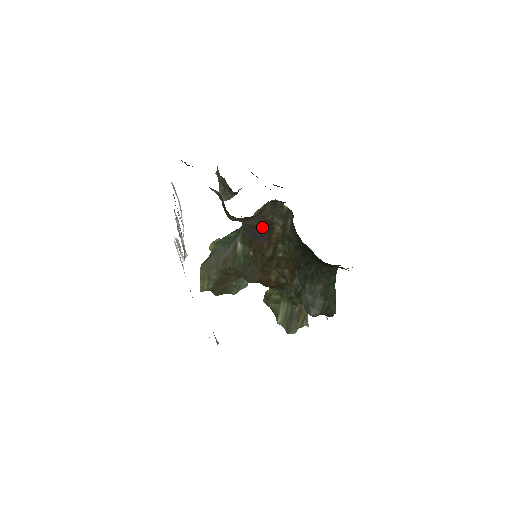
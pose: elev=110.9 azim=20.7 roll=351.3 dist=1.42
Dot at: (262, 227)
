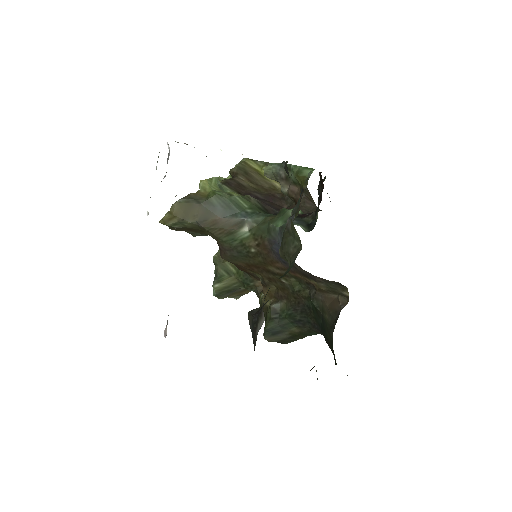
Dot at: occluded
